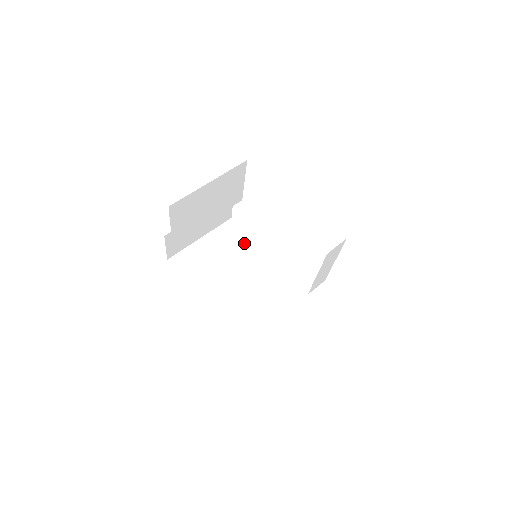
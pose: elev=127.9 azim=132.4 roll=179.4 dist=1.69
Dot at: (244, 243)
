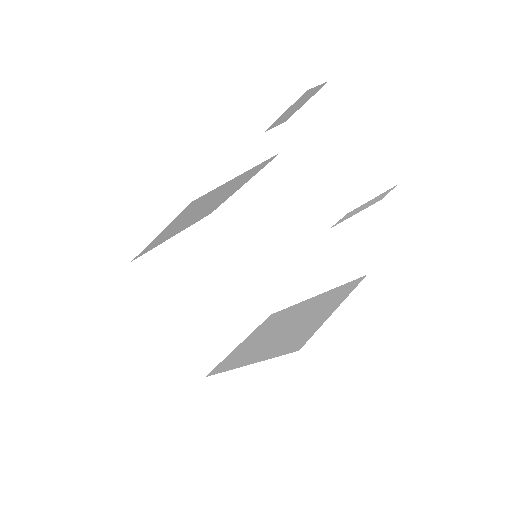
Dot at: (287, 312)
